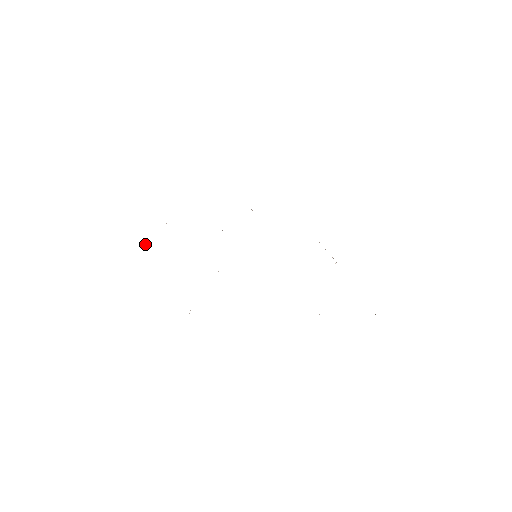
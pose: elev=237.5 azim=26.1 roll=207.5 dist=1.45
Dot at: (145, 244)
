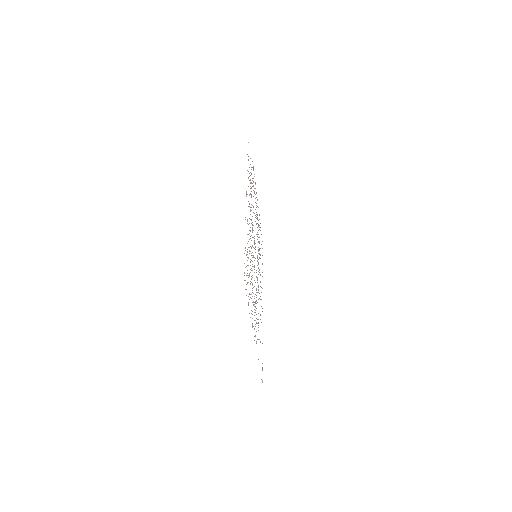
Dot at: occluded
